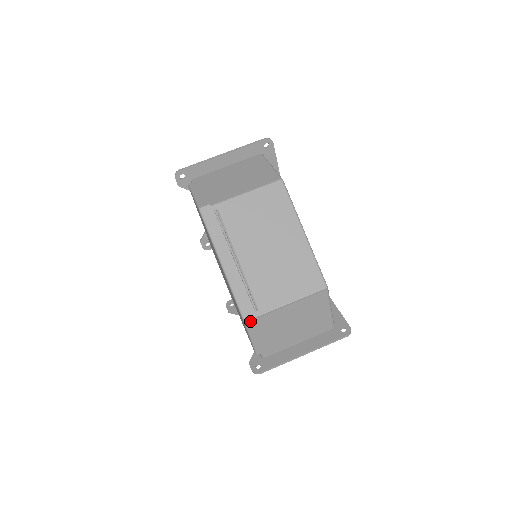
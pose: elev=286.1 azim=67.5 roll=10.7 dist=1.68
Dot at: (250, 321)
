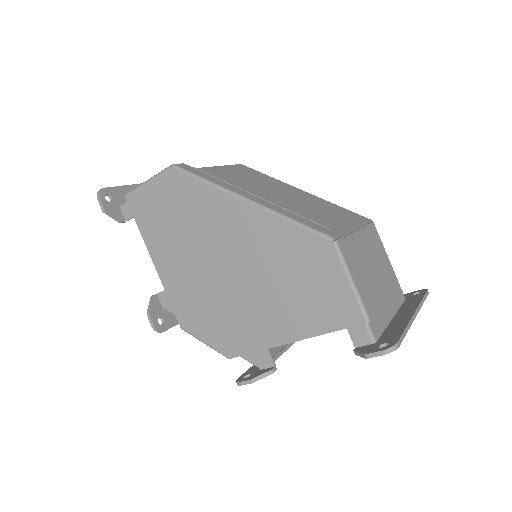
Dot at: (336, 239)
